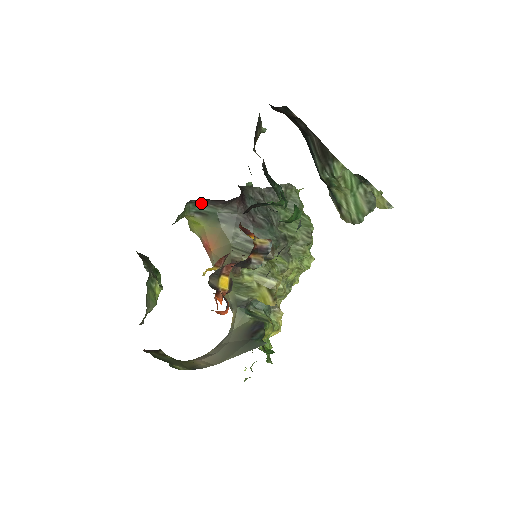
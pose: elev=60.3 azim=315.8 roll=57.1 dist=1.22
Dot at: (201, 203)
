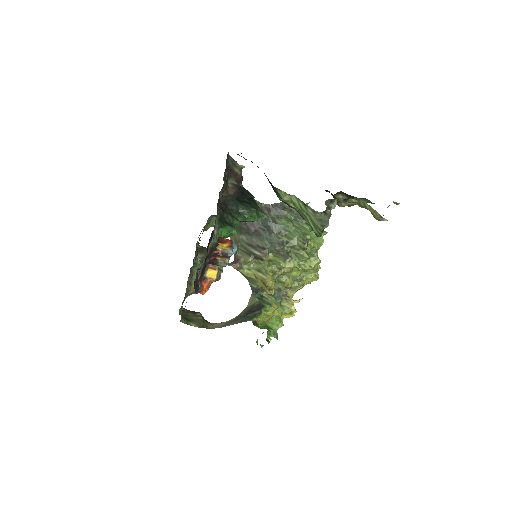
Dot at: occluded
